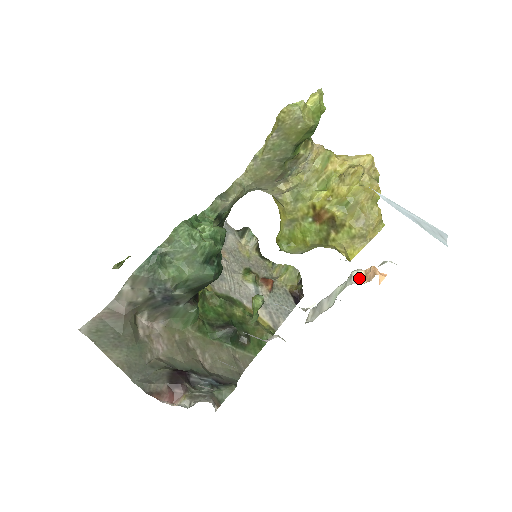
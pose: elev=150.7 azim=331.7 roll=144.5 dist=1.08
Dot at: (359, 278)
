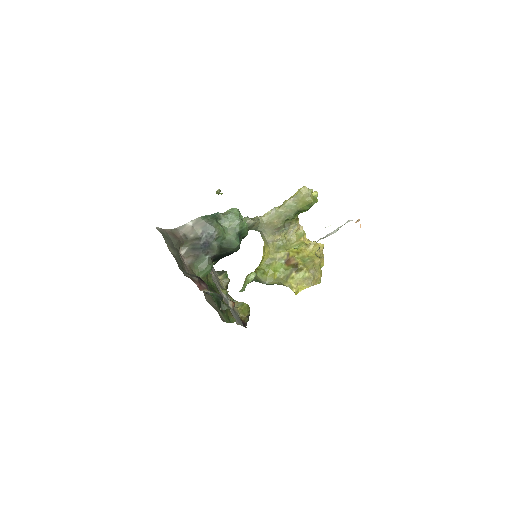
Dot at: occluded
